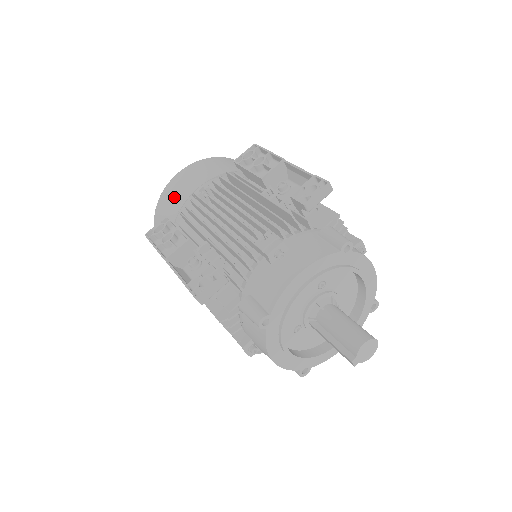
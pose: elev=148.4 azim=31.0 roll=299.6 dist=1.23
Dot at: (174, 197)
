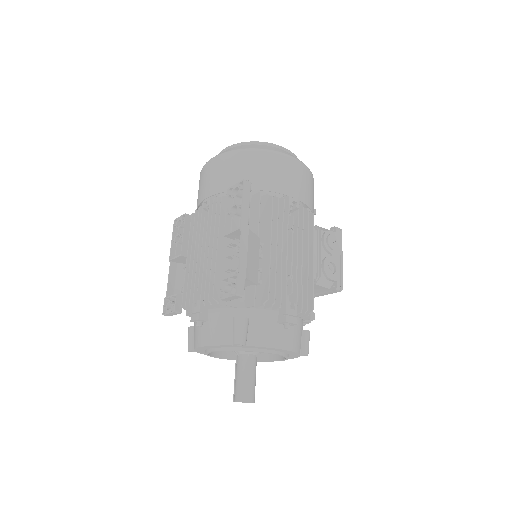
Dot at: (199, 189)
